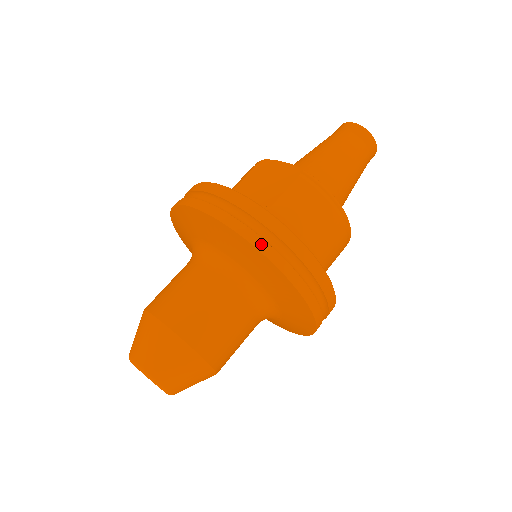
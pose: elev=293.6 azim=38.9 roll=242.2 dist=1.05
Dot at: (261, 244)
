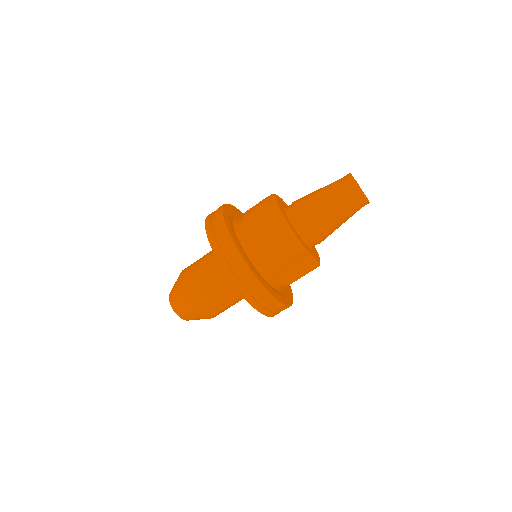
Dot at: occluded
